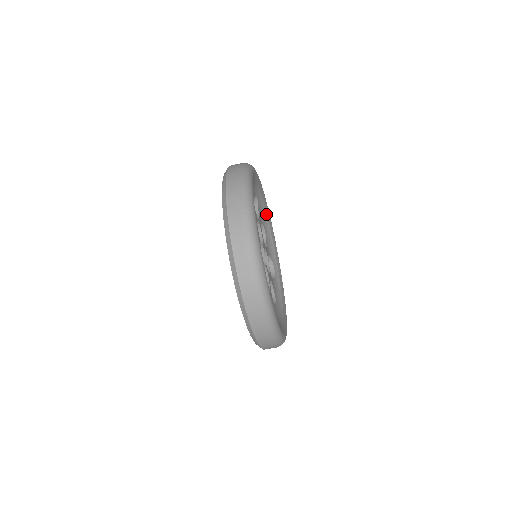
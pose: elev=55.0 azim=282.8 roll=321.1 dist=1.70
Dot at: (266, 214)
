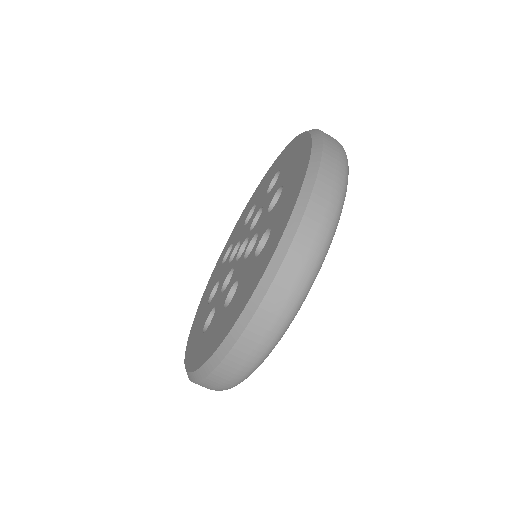
Dot at: occluded
